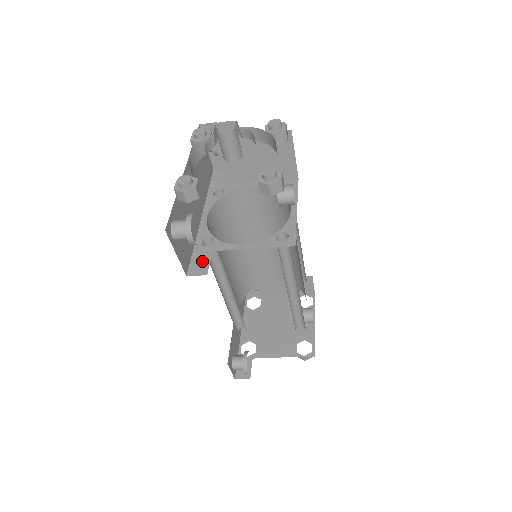
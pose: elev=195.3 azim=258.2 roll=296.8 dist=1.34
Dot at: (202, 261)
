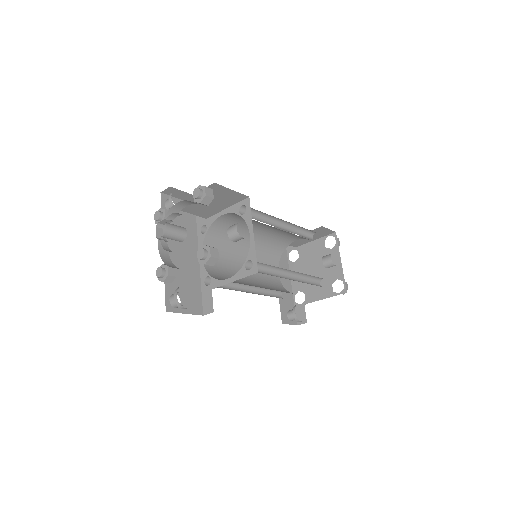
Dot at: (208, 300)
